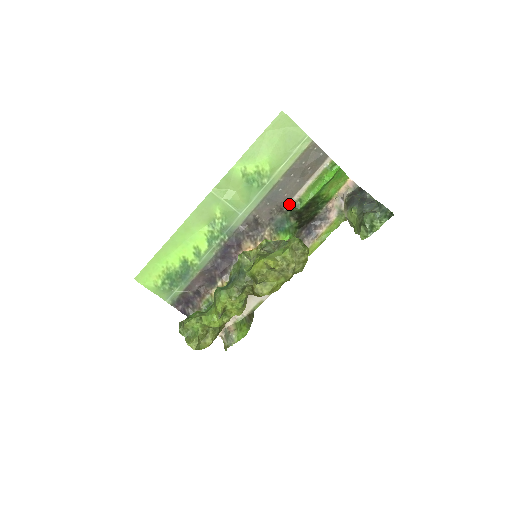
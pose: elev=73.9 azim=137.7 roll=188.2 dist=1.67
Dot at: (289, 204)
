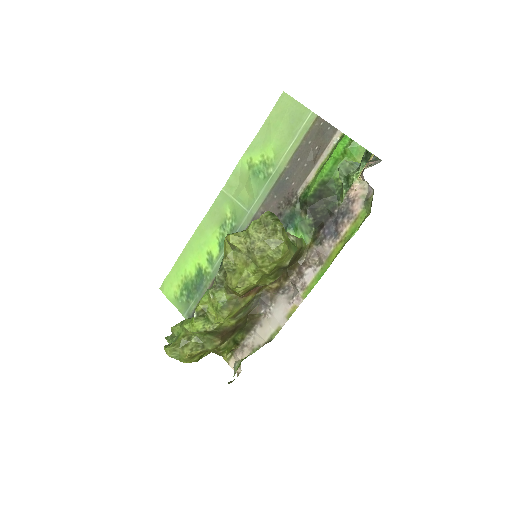
Dot at: (297, 194)
